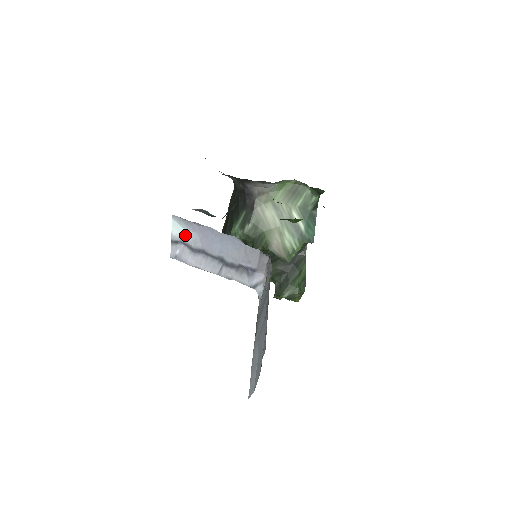
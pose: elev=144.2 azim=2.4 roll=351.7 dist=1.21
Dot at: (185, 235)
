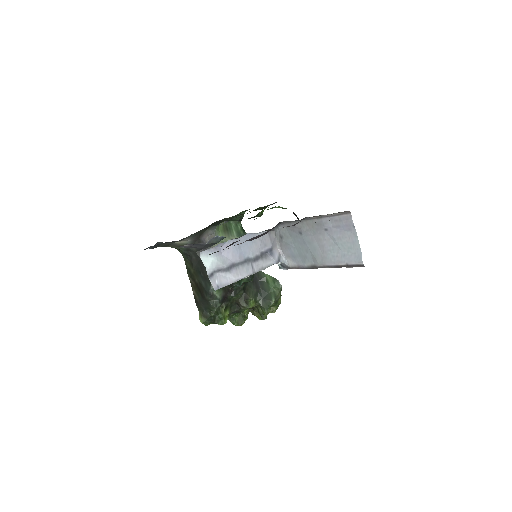
Dot at: (216, 262)
